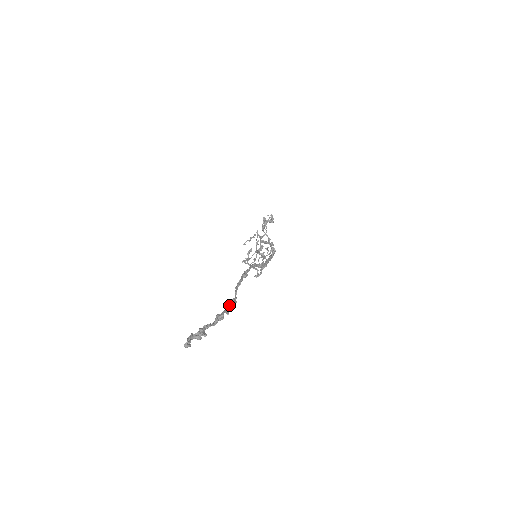
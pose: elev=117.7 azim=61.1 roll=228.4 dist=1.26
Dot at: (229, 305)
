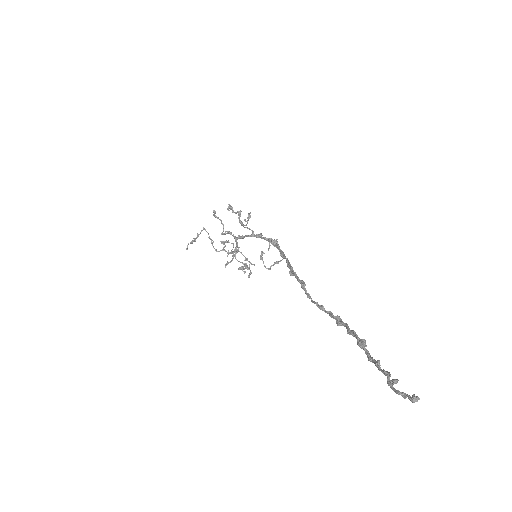
Dot at: (340, 325)
